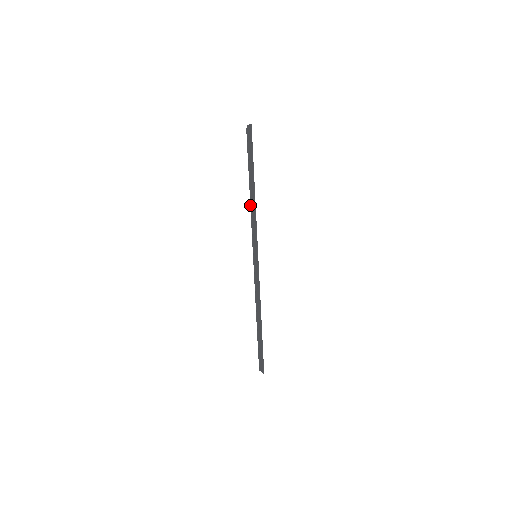
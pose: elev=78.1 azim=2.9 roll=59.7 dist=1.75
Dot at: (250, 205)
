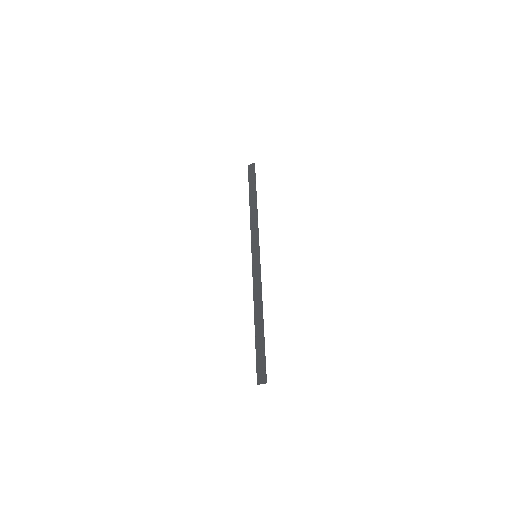
Dot at: (250, 216)
